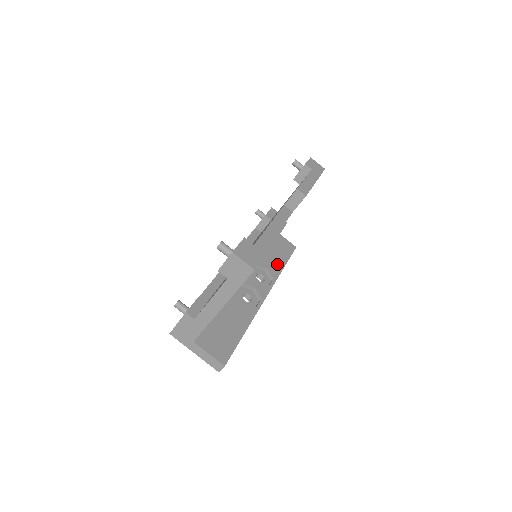
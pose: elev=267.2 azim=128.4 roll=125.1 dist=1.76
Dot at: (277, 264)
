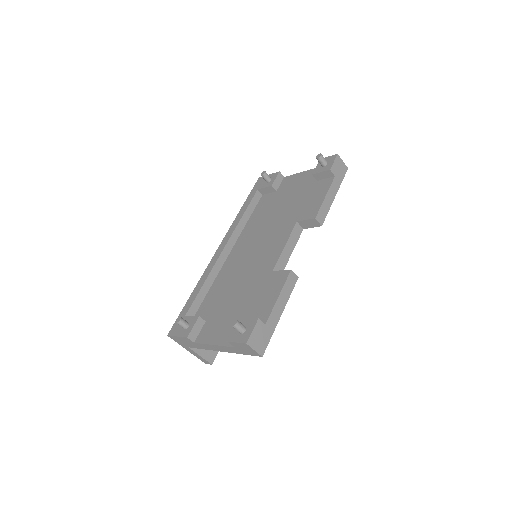
Dot at: occluded
